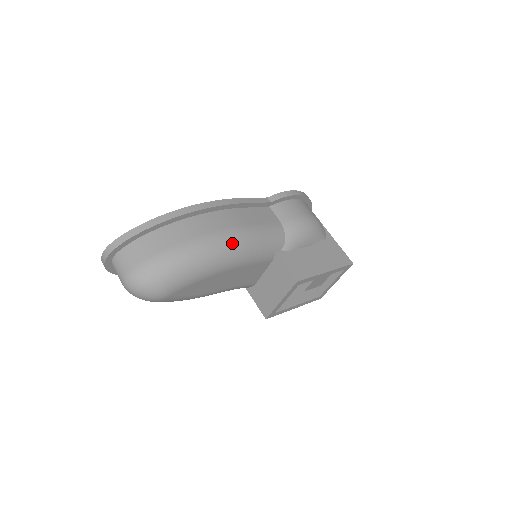
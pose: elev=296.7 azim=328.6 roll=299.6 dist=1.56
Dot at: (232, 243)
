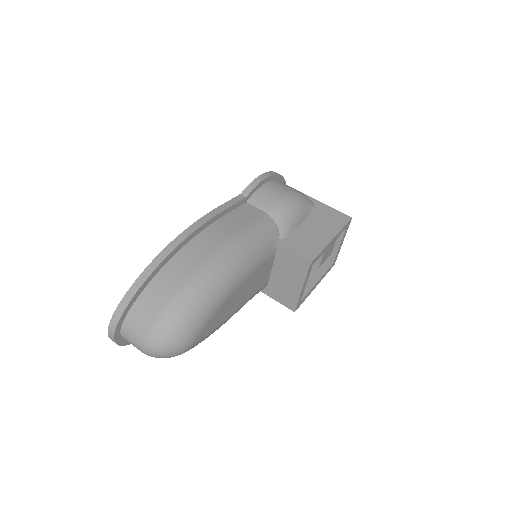
Dot at: (231, 258)
